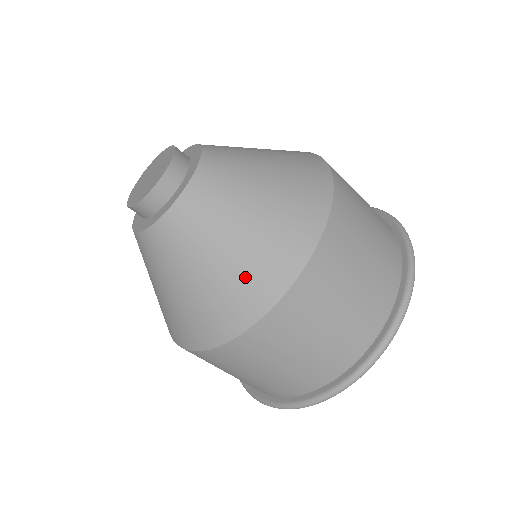
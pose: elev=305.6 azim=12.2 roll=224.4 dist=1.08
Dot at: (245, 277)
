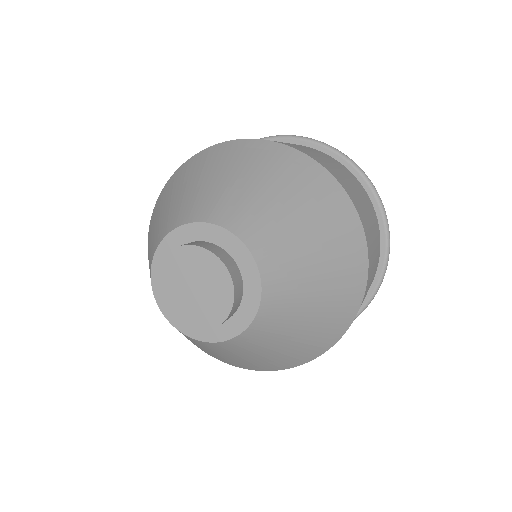
Dot at: (288, 357)
